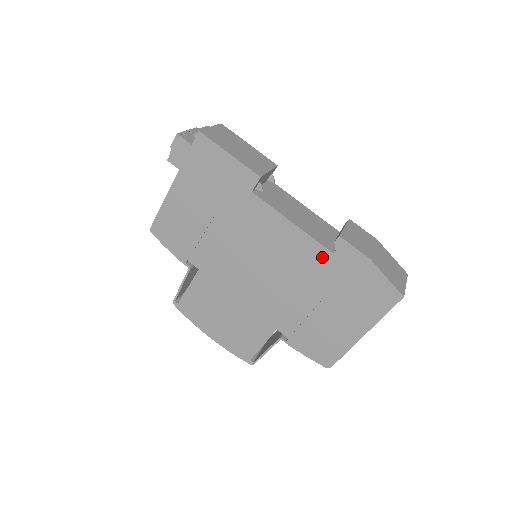
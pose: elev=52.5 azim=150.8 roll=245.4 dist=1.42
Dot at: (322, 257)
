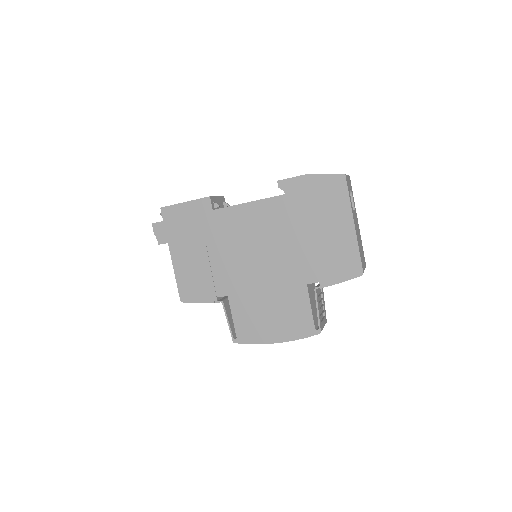
Dot at: (281, 204)
